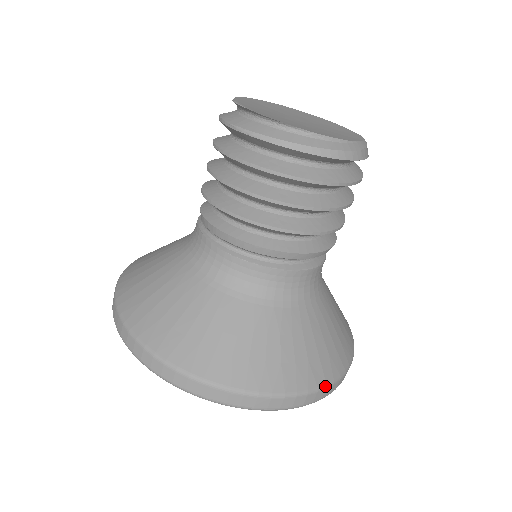
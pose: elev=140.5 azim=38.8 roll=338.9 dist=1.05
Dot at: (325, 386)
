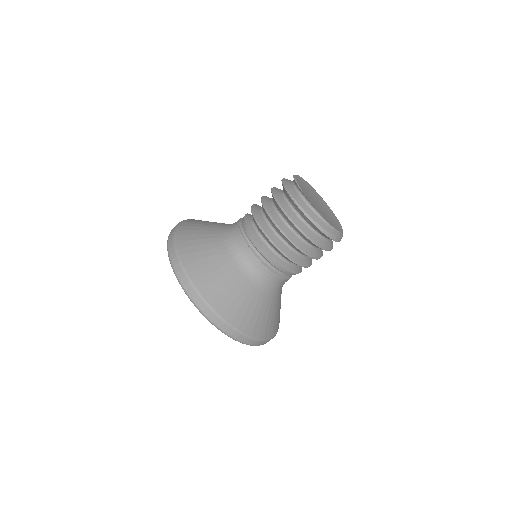
Dot at: (267, 340)
